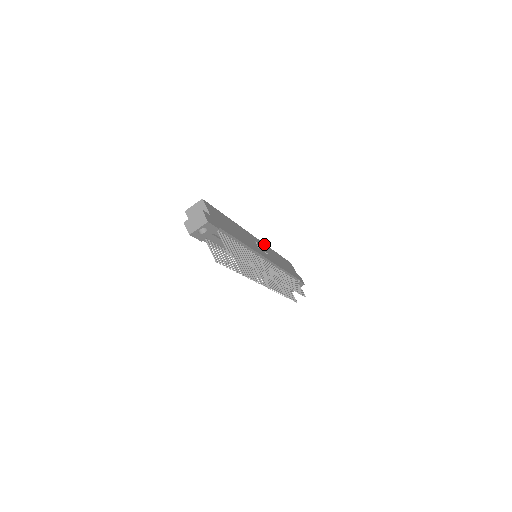
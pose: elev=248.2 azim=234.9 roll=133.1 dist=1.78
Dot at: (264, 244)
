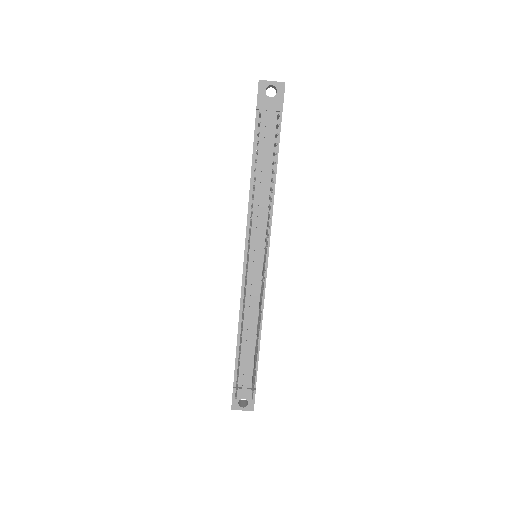
Dot at: occluded
